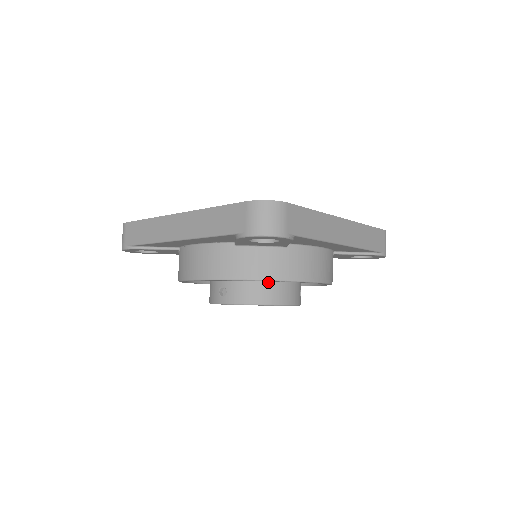
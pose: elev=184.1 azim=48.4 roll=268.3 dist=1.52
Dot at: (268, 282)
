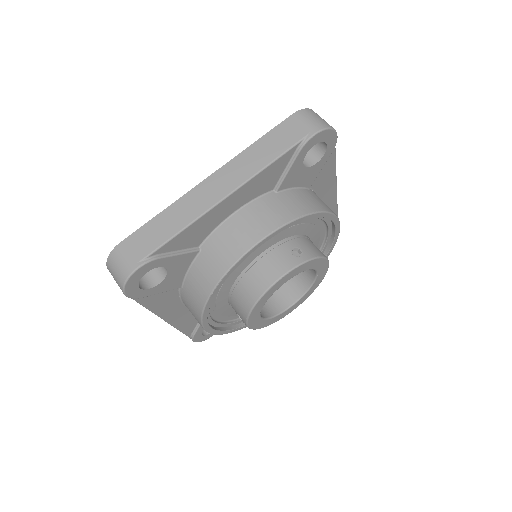
Dot at: (243, 281)
